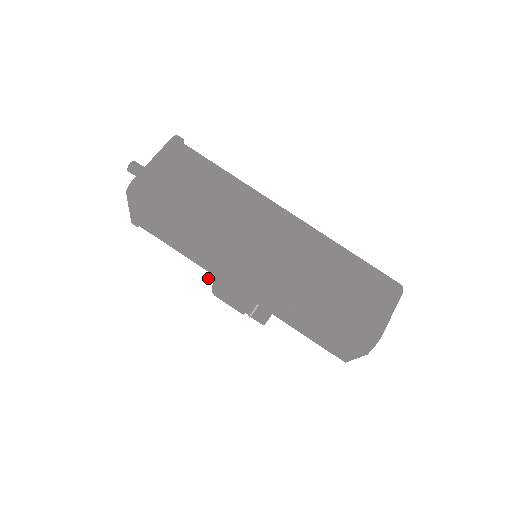
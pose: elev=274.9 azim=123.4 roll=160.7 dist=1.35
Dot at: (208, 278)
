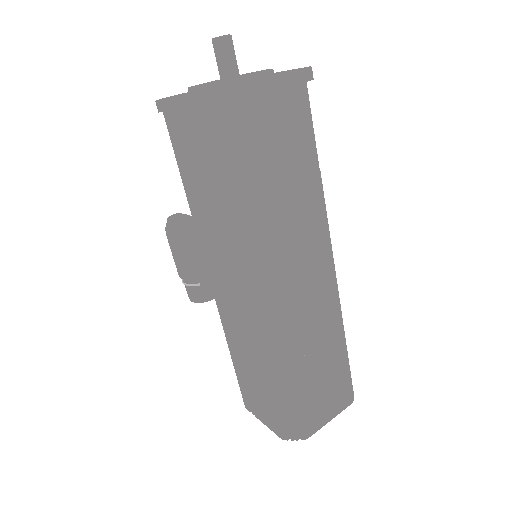
Dot at: (185, 230)
